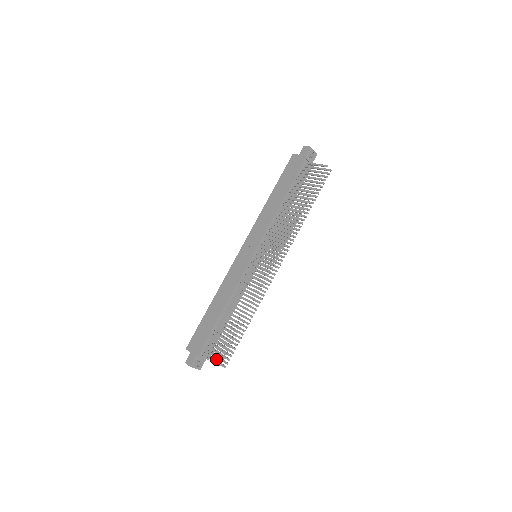
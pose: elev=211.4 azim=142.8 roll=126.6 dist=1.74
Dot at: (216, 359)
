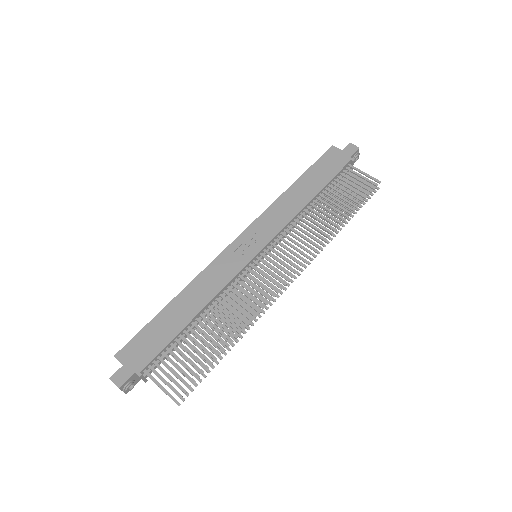
Dot at: occluded
